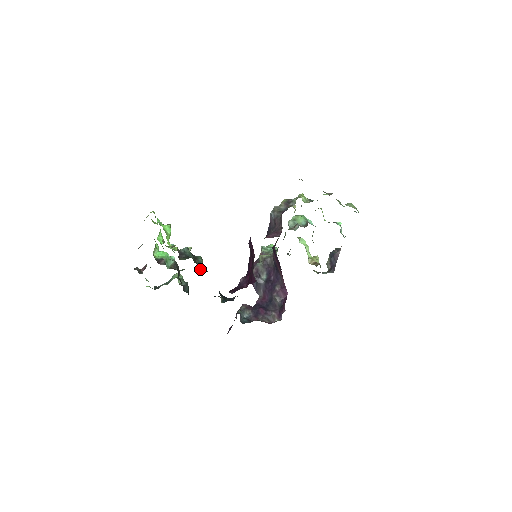
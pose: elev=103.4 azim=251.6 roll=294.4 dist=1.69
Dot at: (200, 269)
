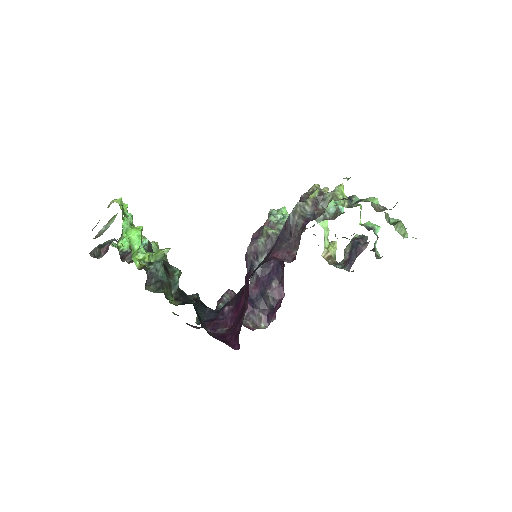
Dot at: (174, 293)
